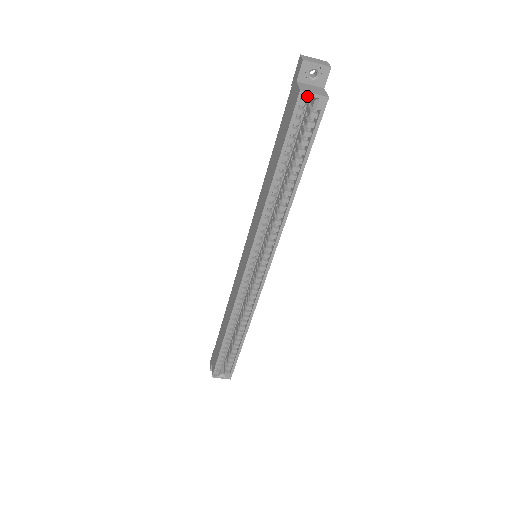
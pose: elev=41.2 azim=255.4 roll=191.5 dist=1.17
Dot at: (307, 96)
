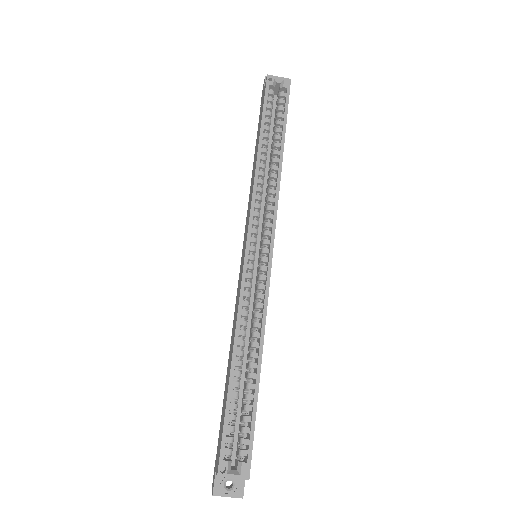
Dot at: (274, 79)
